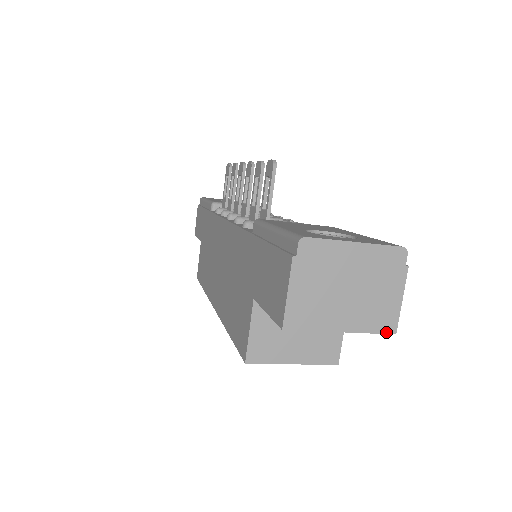
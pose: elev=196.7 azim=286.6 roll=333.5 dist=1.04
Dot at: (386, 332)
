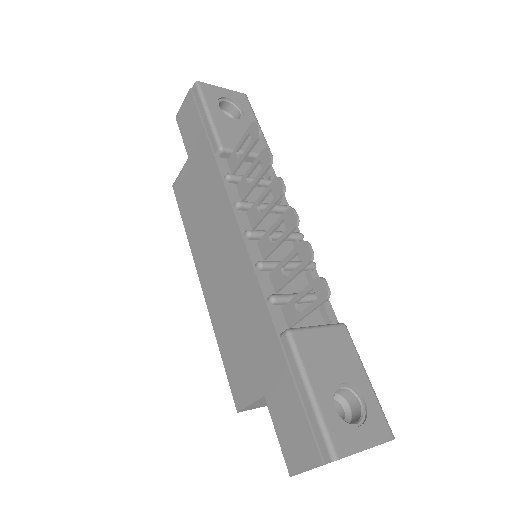
Dot at: occluded
